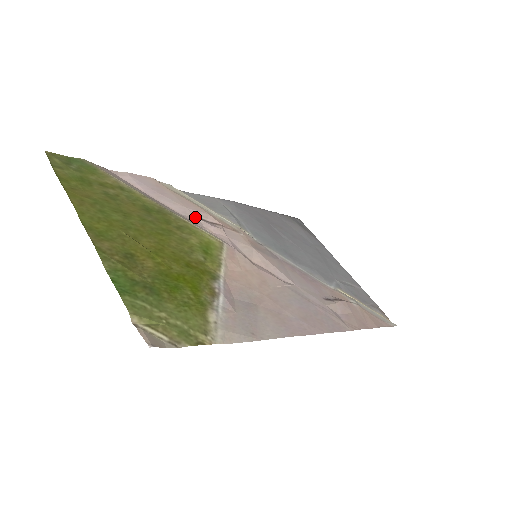
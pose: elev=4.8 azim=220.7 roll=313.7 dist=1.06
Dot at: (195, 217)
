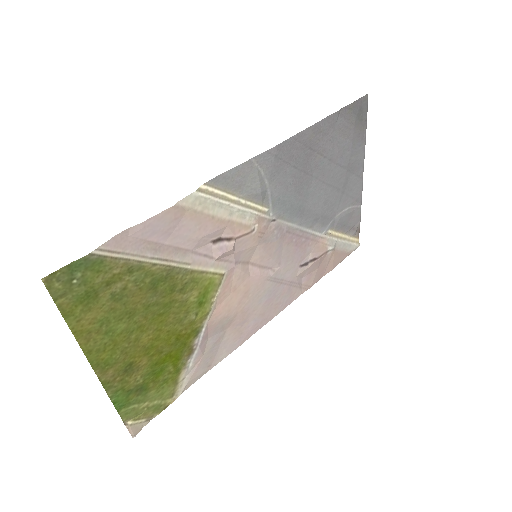
Dot at: (208, 244)
